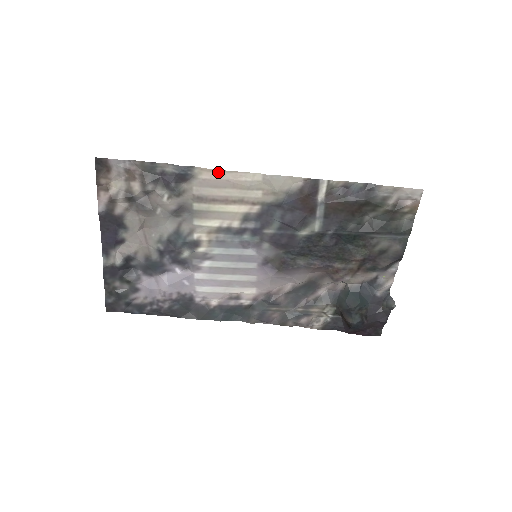
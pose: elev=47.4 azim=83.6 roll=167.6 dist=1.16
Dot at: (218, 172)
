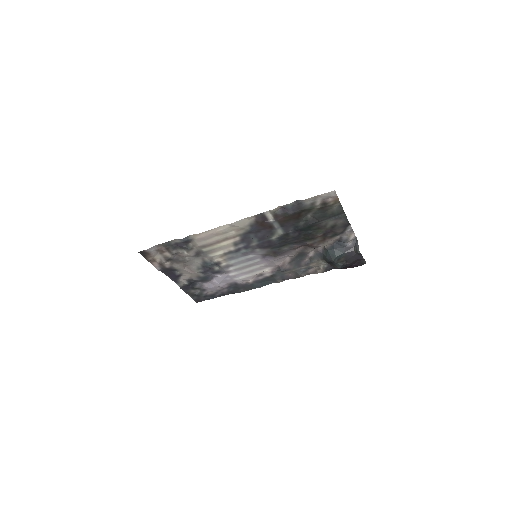
Dot at: (203, 233)
